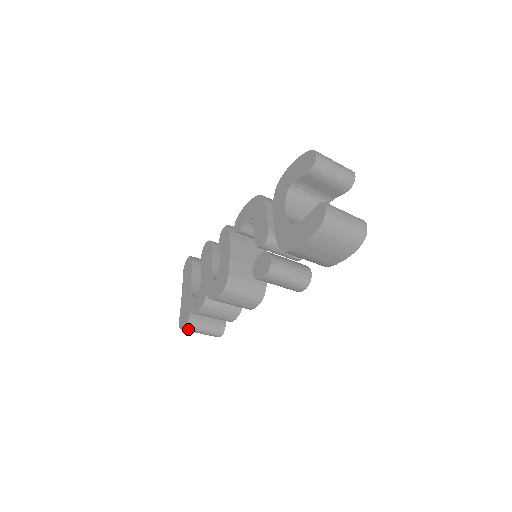
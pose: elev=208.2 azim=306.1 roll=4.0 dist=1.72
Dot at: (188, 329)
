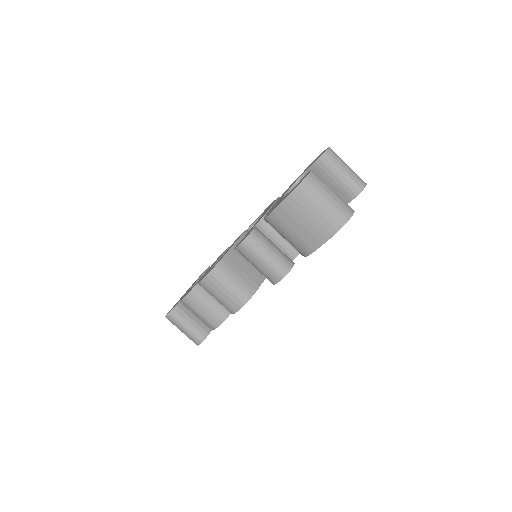
Dot at: (171, 317)
